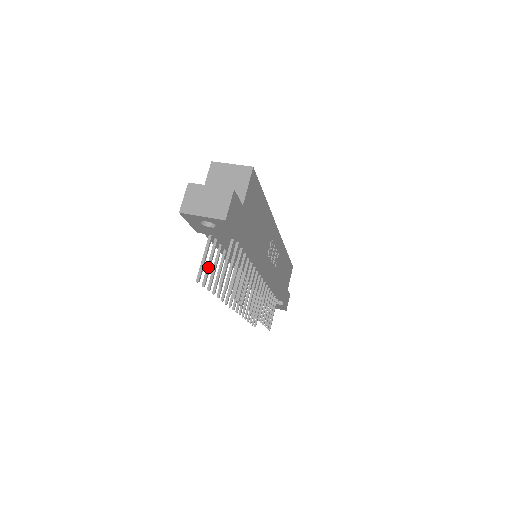
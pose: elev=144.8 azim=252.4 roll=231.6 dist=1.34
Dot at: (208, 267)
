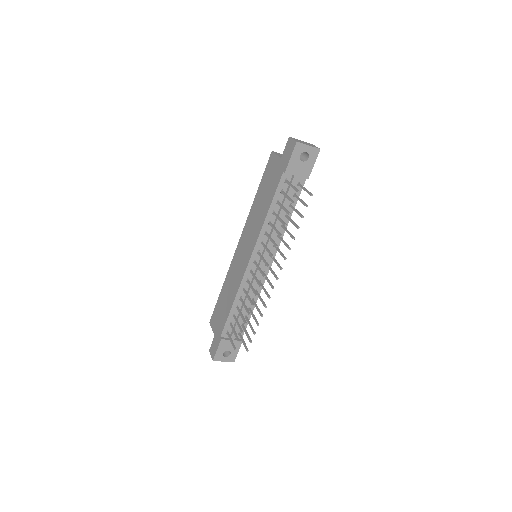
Dot at: (290, 198)
